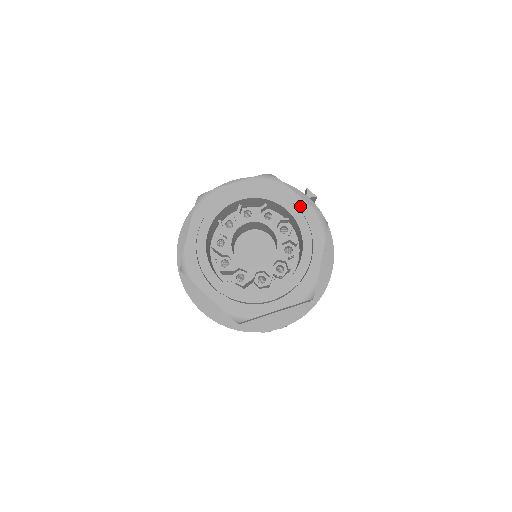
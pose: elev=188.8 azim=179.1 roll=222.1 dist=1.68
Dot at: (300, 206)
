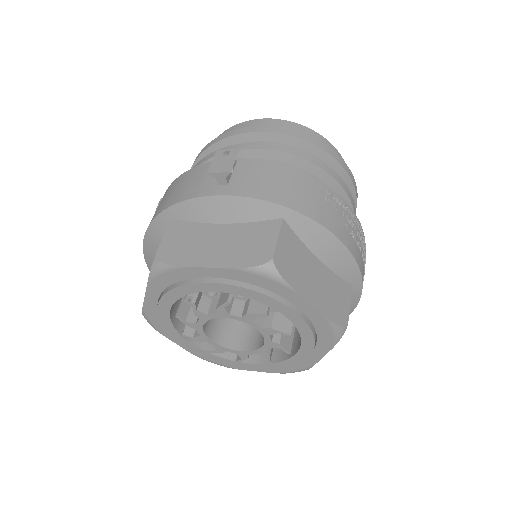
Dot at: (222, 276)
